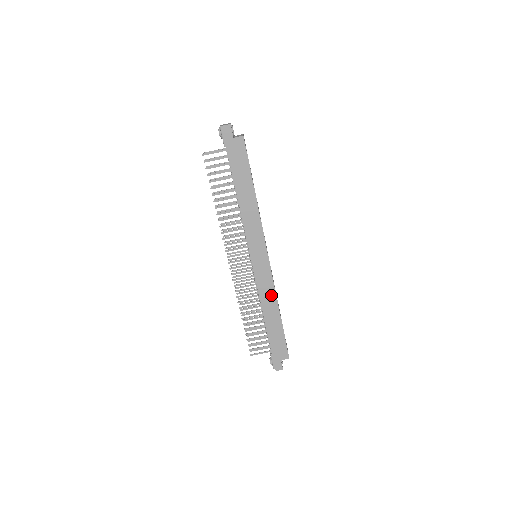
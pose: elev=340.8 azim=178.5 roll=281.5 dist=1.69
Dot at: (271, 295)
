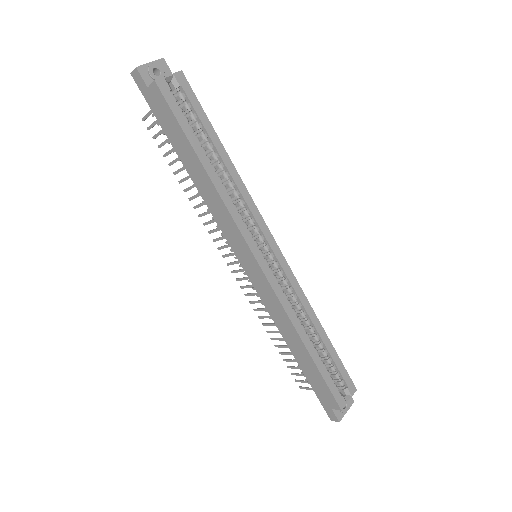
Dot at: (283, 317)
